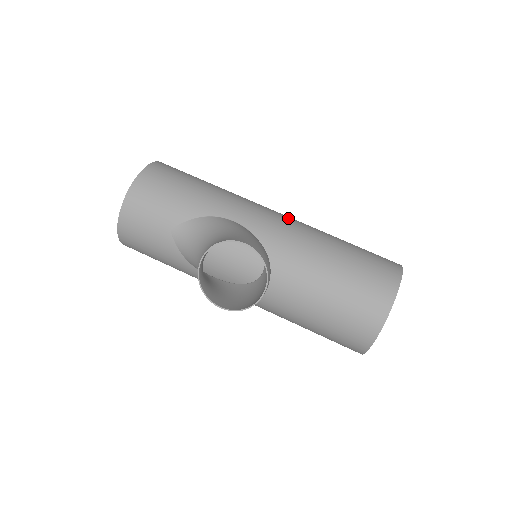
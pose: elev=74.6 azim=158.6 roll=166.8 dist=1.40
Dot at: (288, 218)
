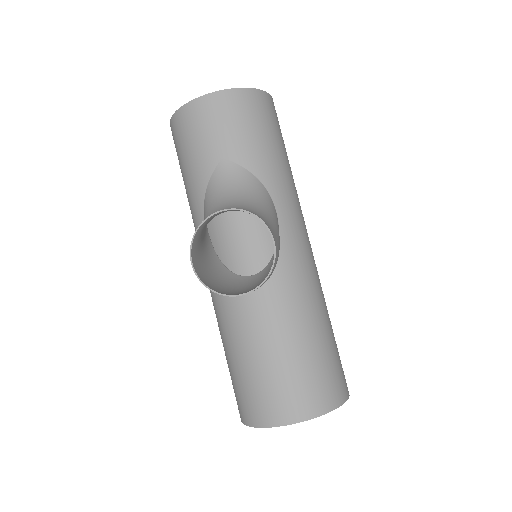
Dot at: occluded
